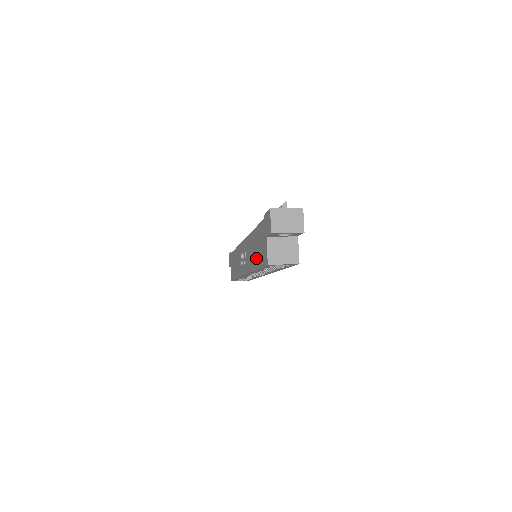
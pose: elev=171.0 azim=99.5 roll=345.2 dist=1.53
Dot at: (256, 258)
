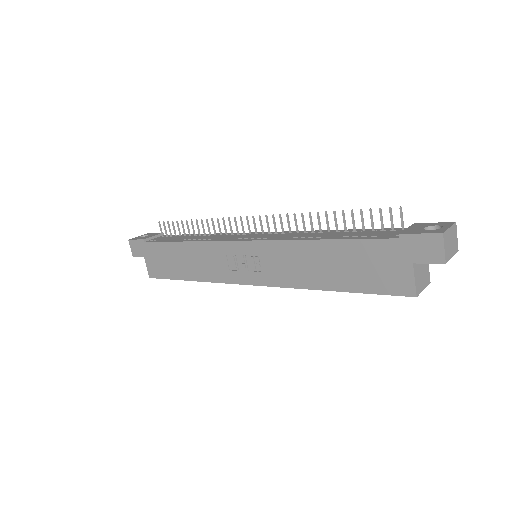
Dot at: (339, 278)
